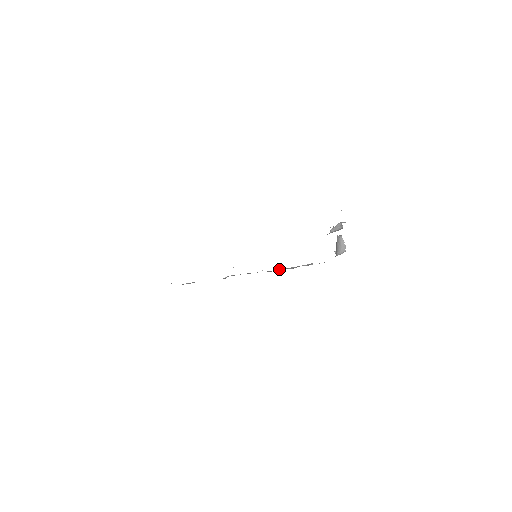
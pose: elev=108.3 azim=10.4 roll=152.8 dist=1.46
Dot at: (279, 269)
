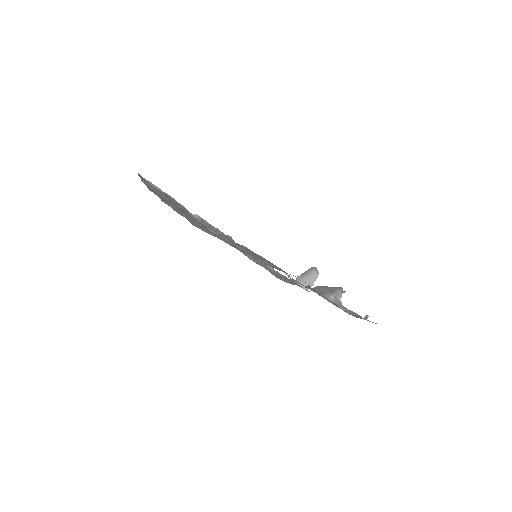
Dot at: occluded
